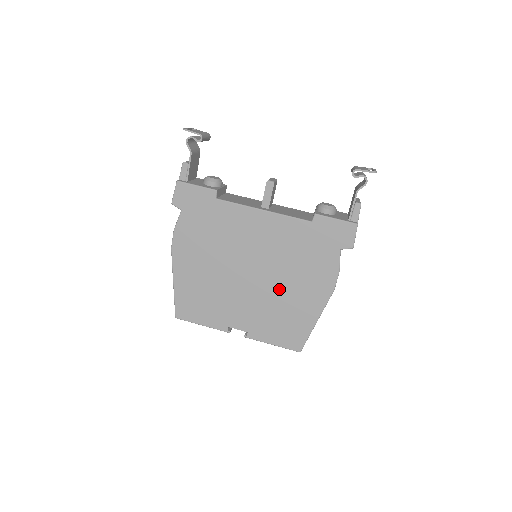
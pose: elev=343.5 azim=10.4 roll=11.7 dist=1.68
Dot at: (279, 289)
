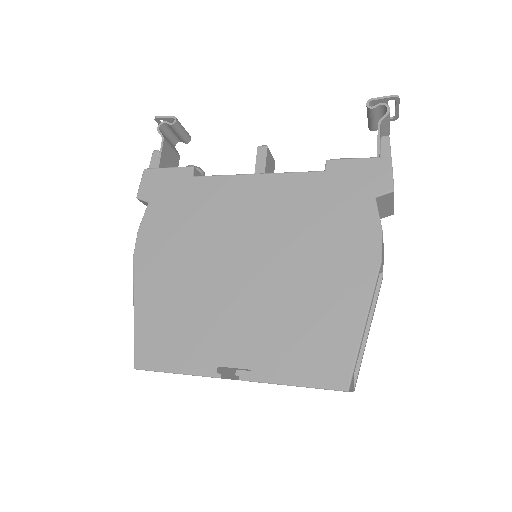
Dot at: (293, 280)
